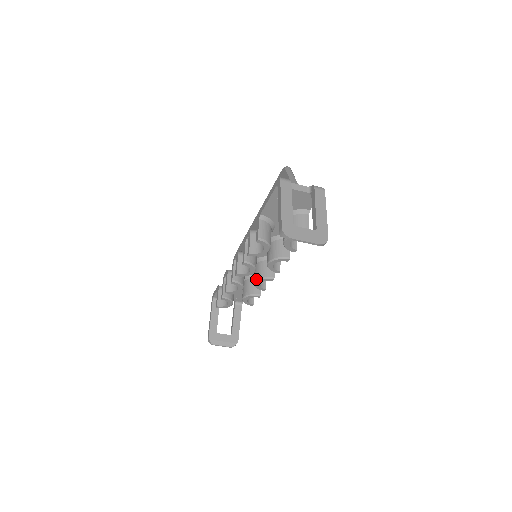
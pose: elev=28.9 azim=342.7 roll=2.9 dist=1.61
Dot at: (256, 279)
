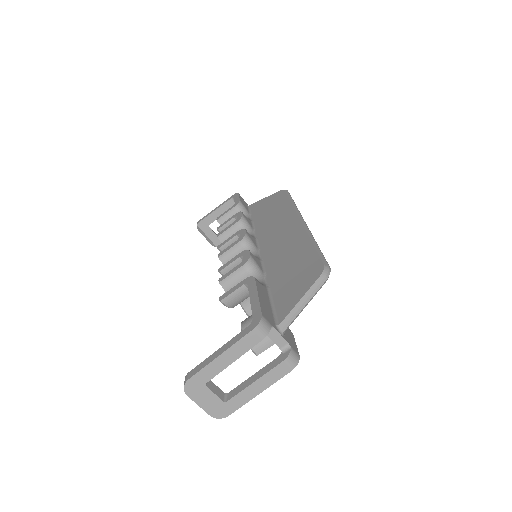
Dot at: occluded
